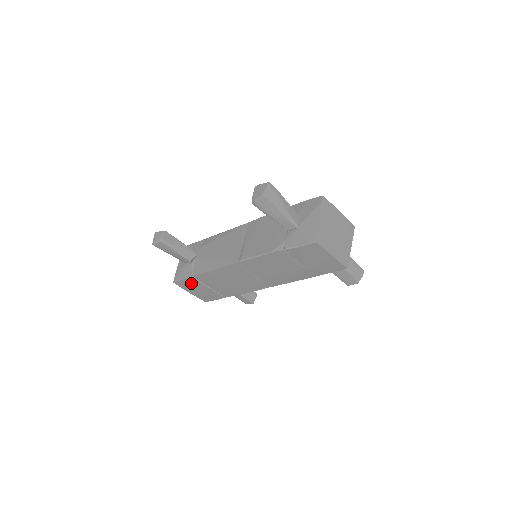
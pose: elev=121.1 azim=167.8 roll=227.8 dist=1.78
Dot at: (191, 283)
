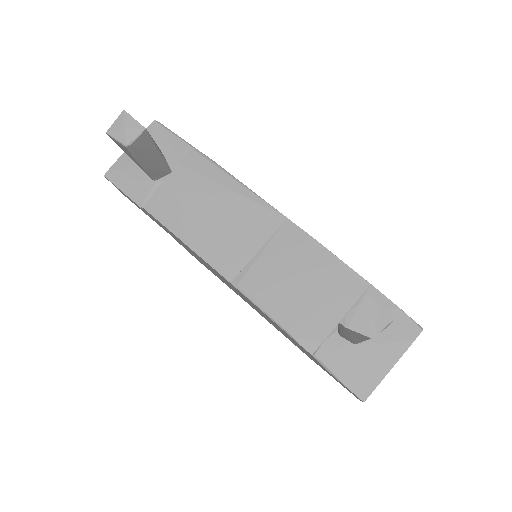
Dot at: occluded
